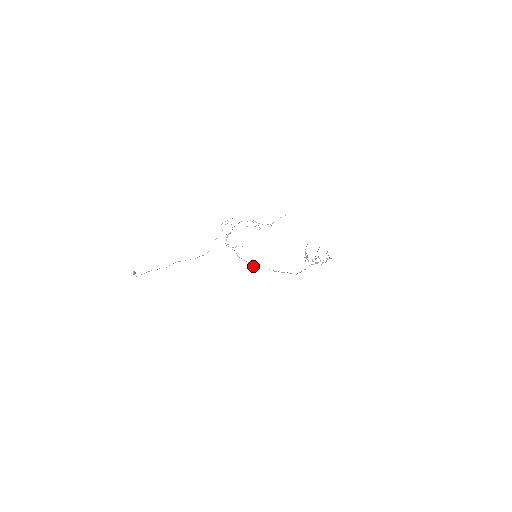
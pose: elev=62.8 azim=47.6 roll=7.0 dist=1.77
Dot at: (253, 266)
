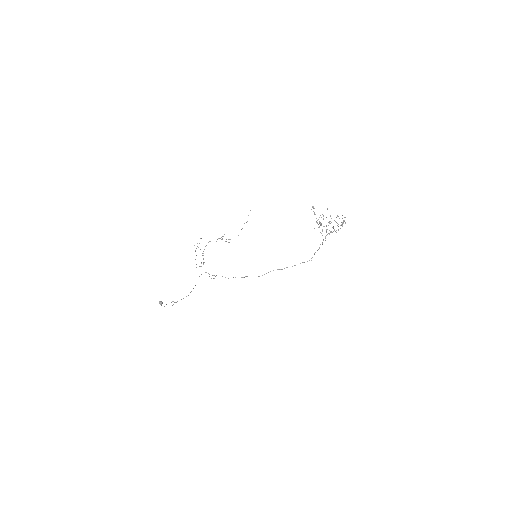
Dot at: occluded
